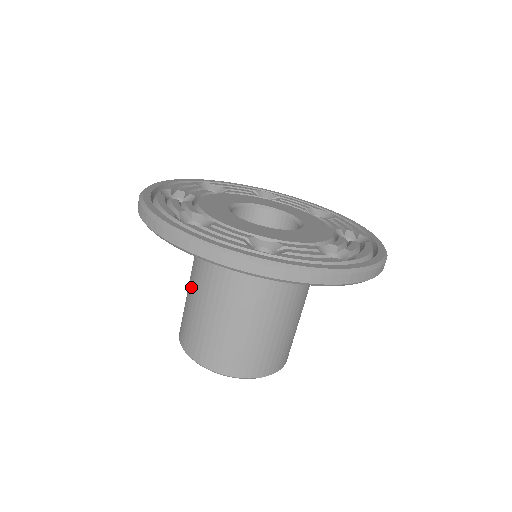
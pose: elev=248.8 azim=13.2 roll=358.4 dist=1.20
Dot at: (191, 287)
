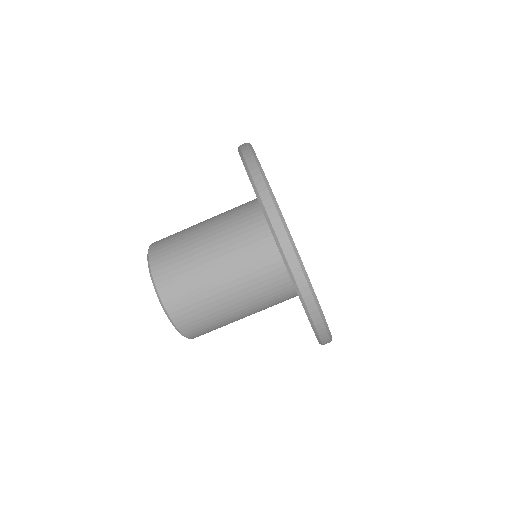
Dot at: (205, 236)
